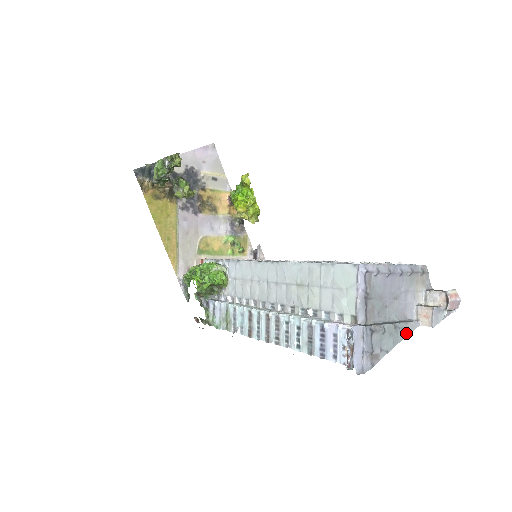
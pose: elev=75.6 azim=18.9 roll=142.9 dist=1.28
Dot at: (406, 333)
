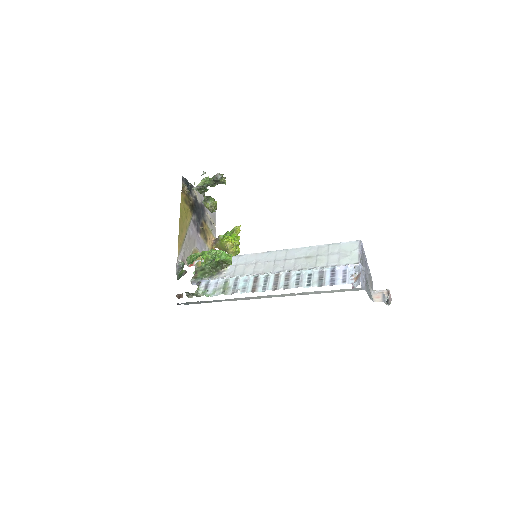
Dot at: (371, 298)
